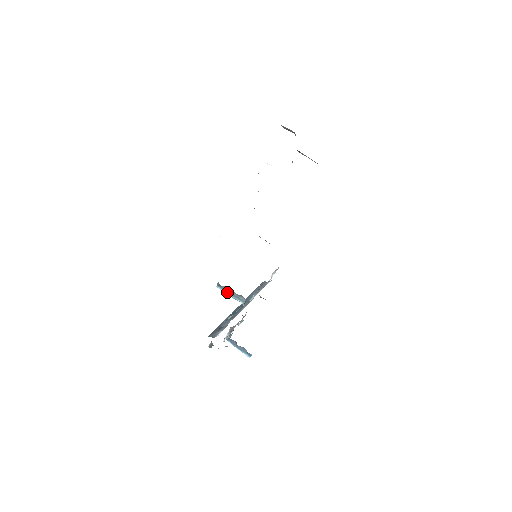
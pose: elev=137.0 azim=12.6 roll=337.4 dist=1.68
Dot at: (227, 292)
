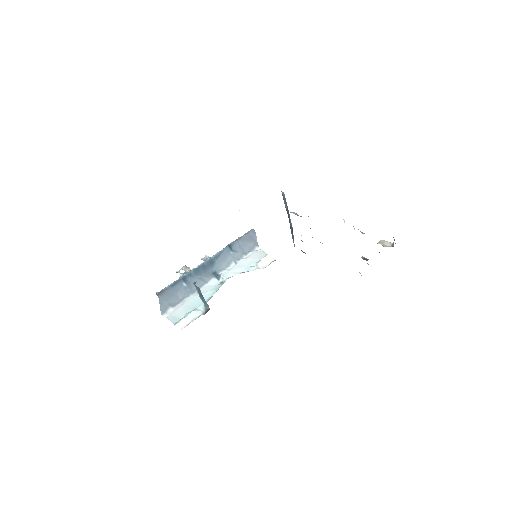
Dot at: (198, 292)
